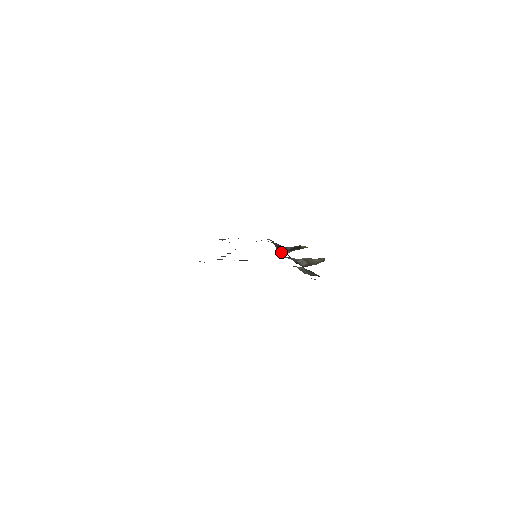
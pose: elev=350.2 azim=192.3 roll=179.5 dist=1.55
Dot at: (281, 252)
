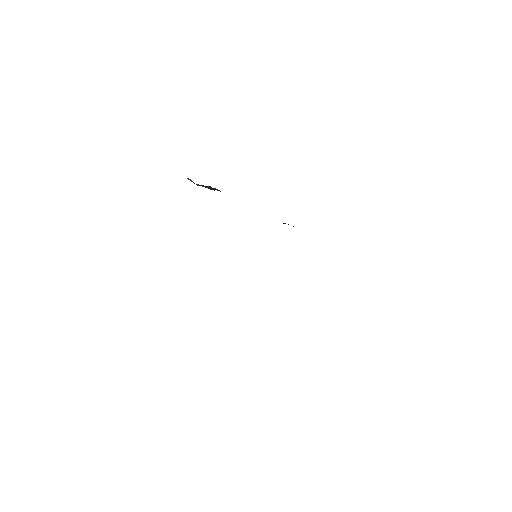
Dot at: occluded
